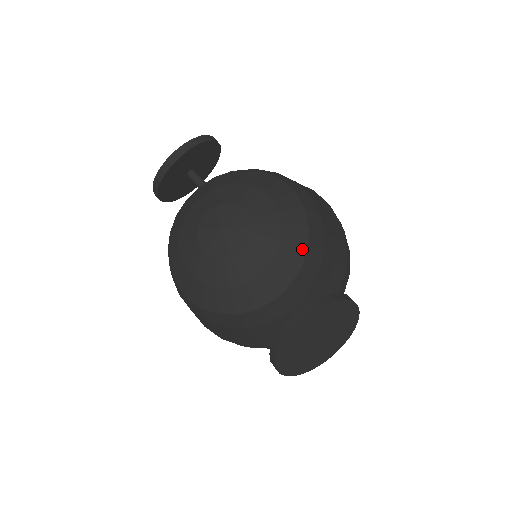
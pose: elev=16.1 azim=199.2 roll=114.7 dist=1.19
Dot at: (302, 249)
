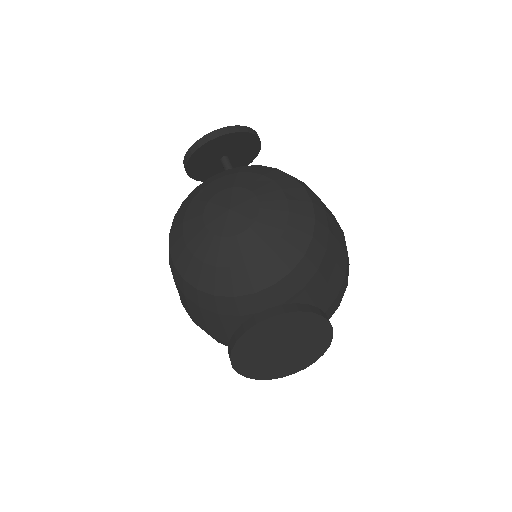
Dot at: (298, 254)
